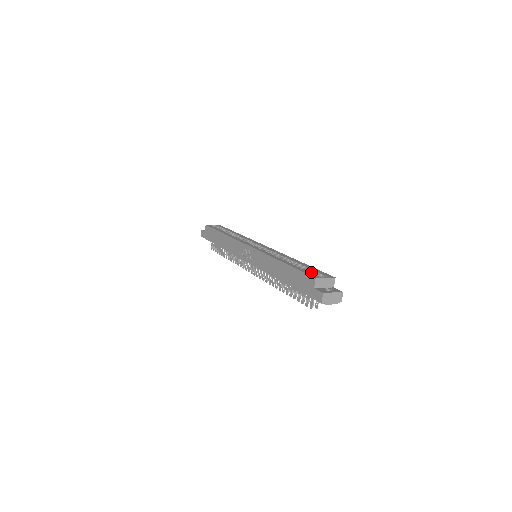
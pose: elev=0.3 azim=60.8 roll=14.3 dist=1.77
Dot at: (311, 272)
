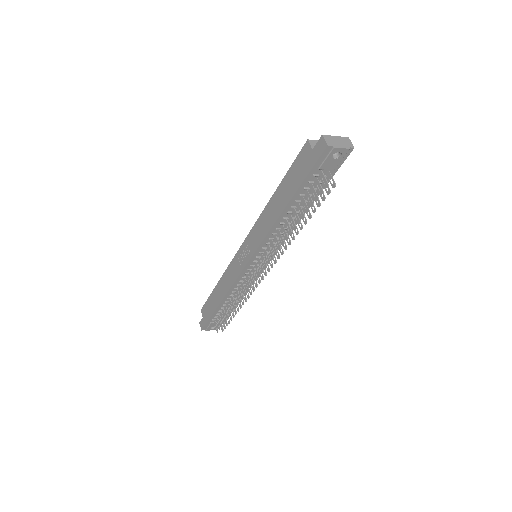
Dot at: occluded
